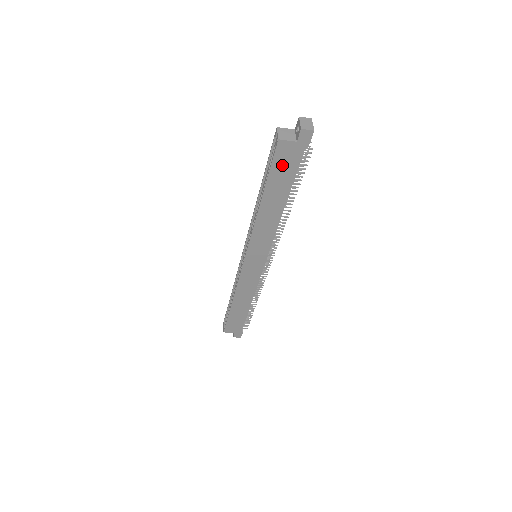
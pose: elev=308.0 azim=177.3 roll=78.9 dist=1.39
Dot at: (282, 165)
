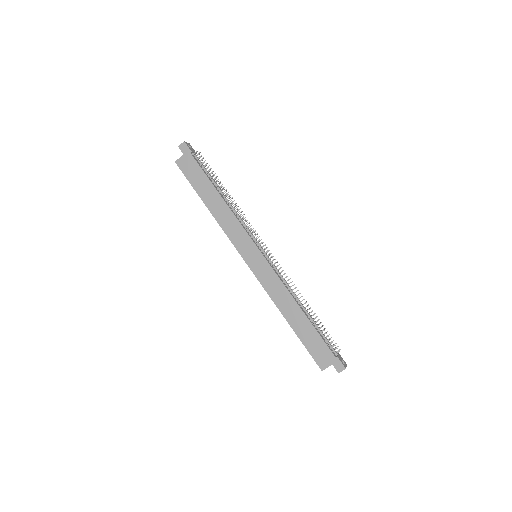
Dot at: (191, 173)
